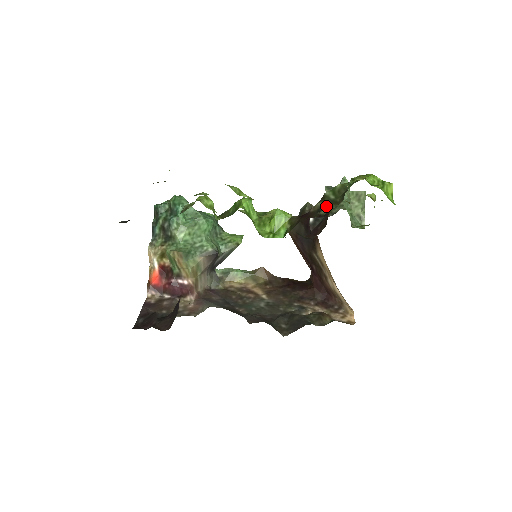
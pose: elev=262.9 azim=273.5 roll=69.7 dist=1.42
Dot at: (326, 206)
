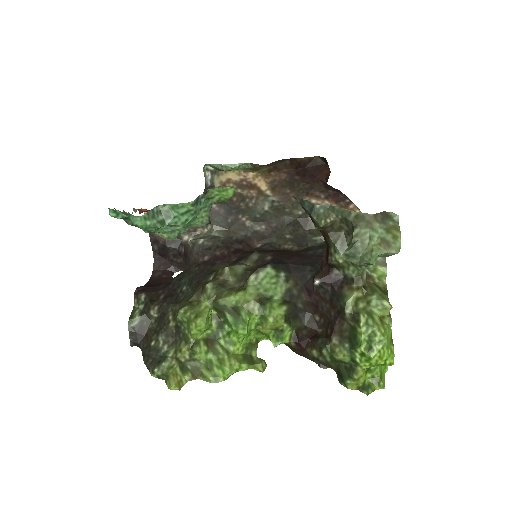
Dot at: (347, 223)
